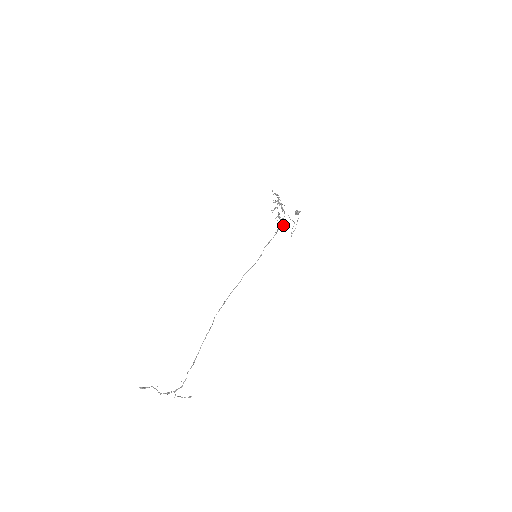
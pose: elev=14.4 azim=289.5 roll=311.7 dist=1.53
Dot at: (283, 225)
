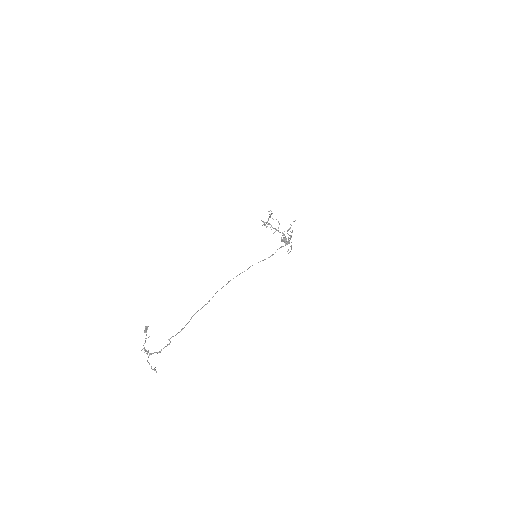
Dot at: occluded
